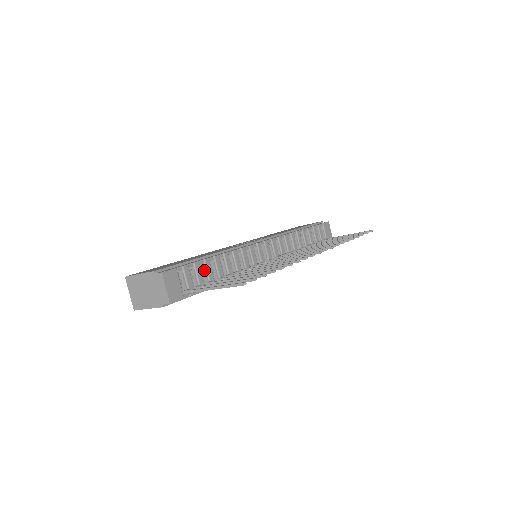
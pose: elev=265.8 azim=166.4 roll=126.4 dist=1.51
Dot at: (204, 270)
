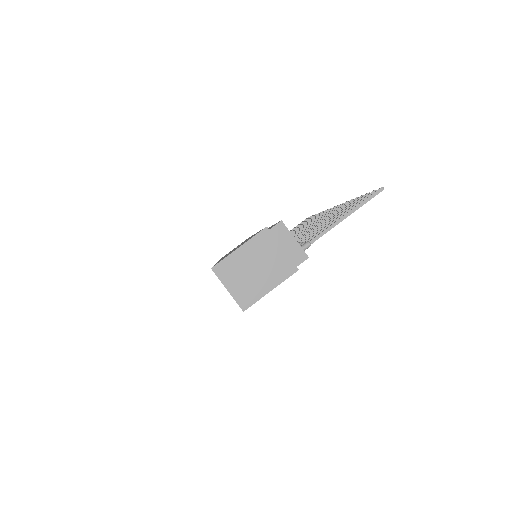
Dot at: occluded
